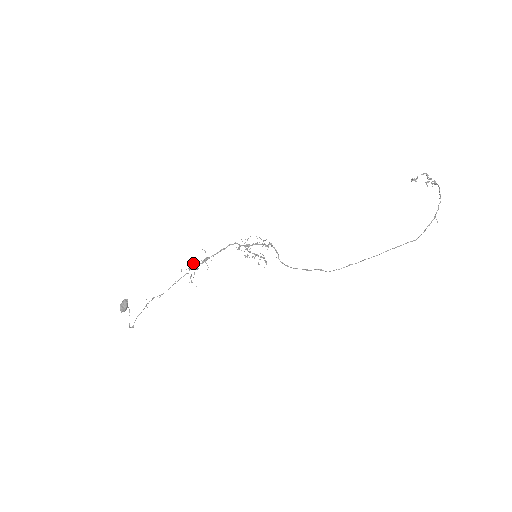
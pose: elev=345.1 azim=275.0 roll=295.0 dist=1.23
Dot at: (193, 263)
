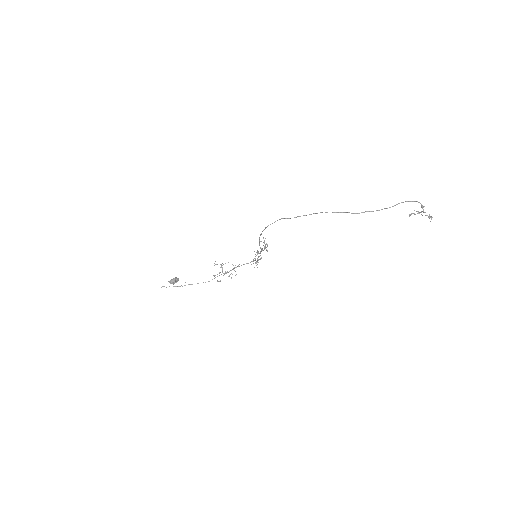
Dot at: (229, 275)
